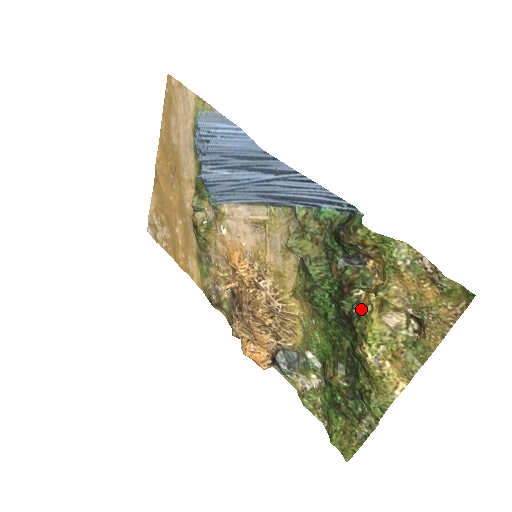
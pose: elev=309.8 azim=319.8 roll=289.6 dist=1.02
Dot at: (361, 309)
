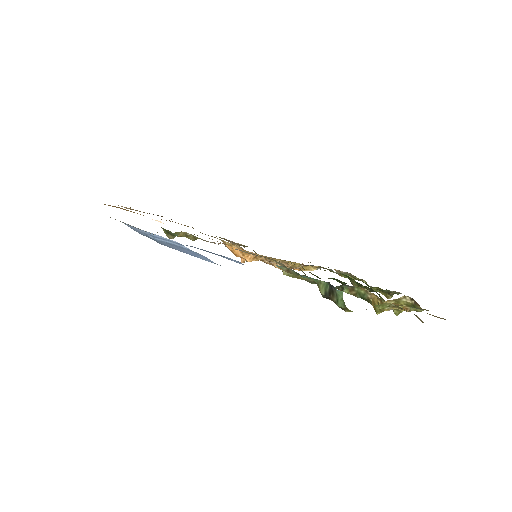
Dot at: occluded
